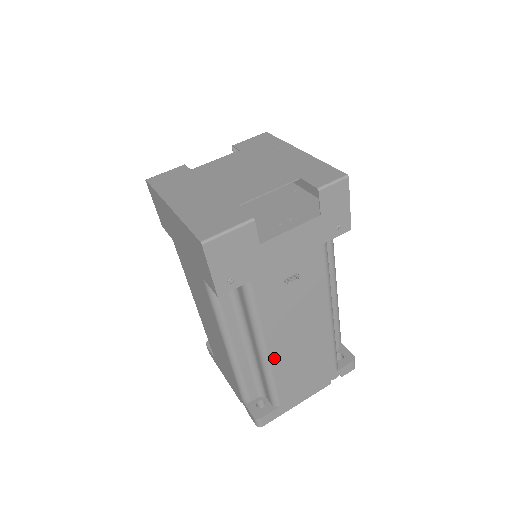
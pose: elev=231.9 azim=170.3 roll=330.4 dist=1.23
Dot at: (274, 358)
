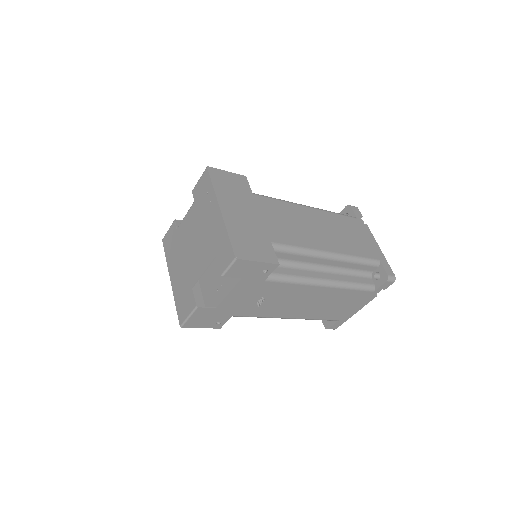
Dot at: (300, 316)
